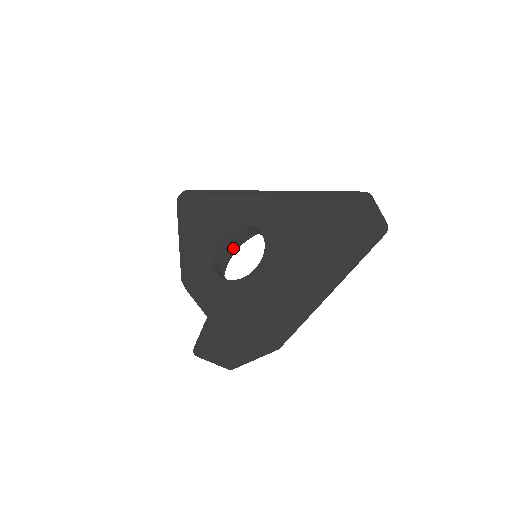
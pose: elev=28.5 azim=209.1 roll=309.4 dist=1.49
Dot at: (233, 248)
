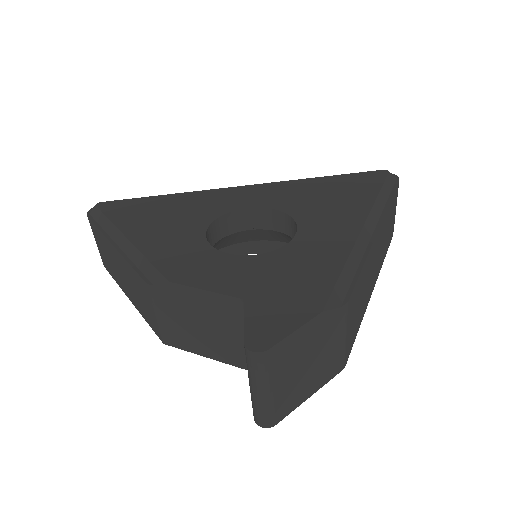
Dot at: occluded
